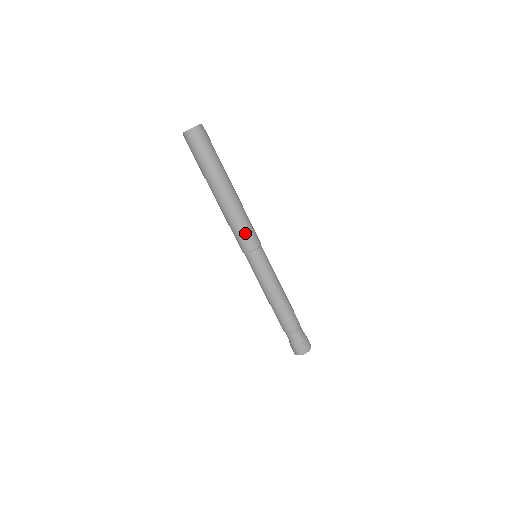
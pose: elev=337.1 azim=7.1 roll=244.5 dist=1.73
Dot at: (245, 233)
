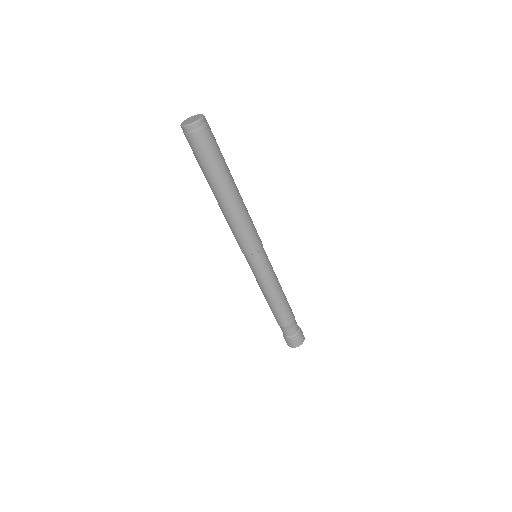
Dot at: (244, 237)
